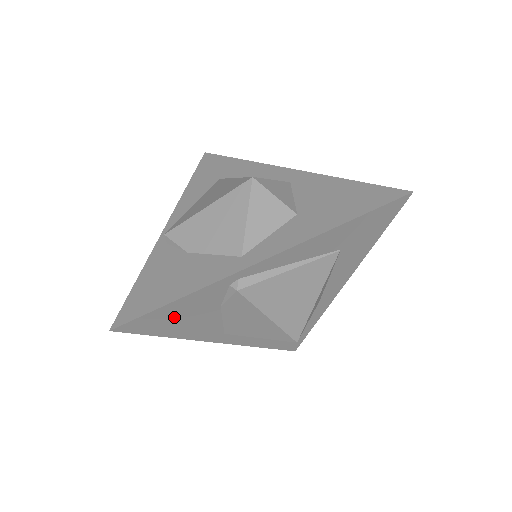
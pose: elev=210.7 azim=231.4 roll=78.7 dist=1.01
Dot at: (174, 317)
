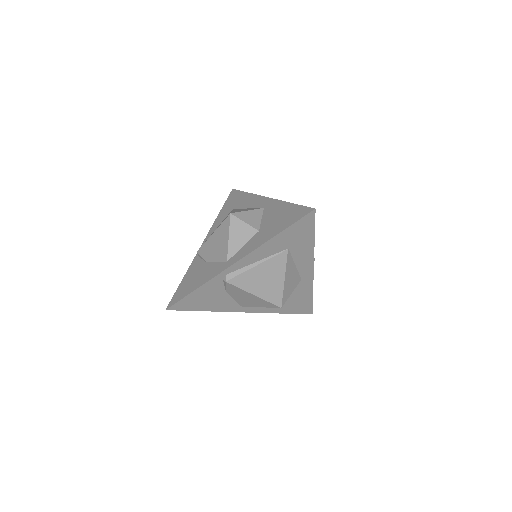
Dot at: (199, 300)
